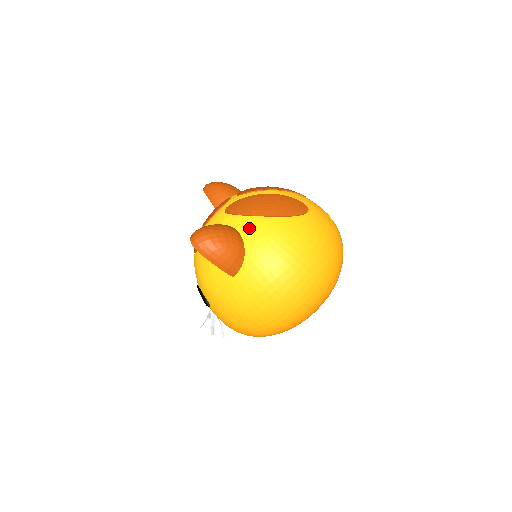
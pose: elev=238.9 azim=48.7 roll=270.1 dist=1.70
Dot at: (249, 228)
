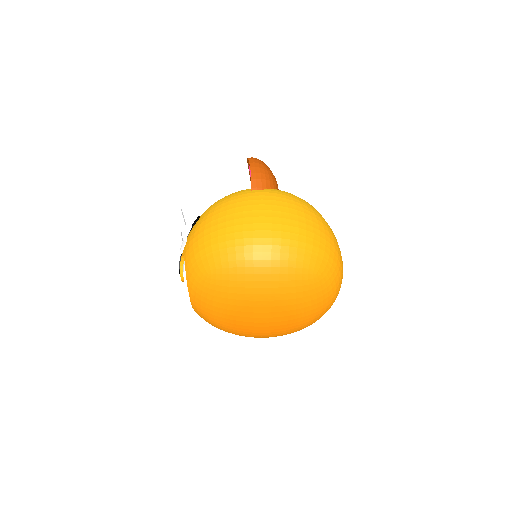
Dot at: occluded
